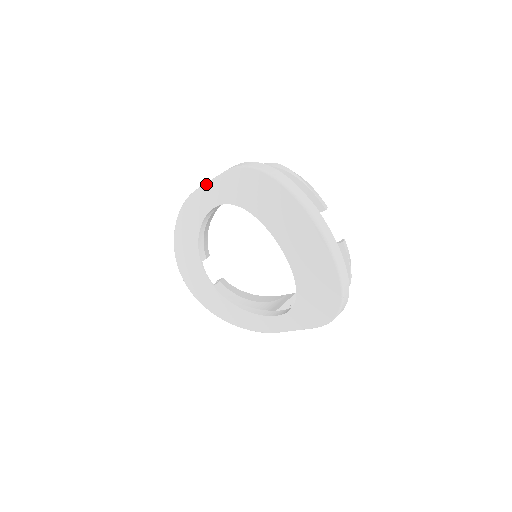
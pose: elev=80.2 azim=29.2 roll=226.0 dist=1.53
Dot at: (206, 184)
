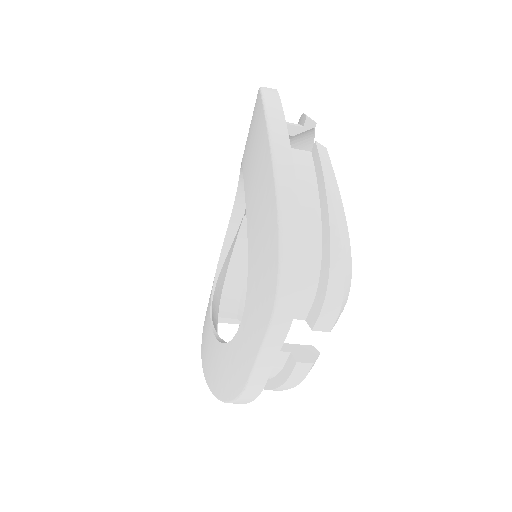
Dot at: occluded
